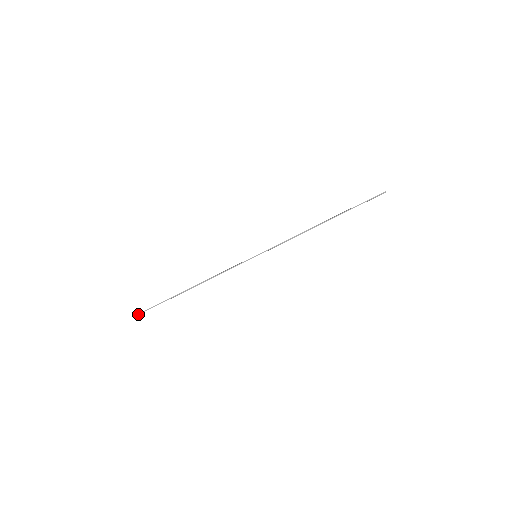
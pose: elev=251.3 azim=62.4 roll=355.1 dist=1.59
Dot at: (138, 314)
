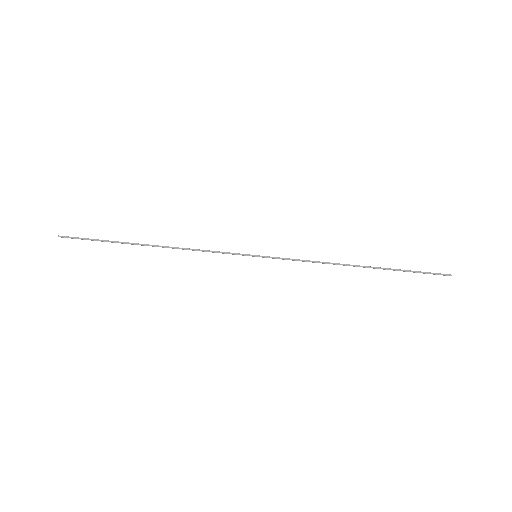
Dot at: (59, 236)
